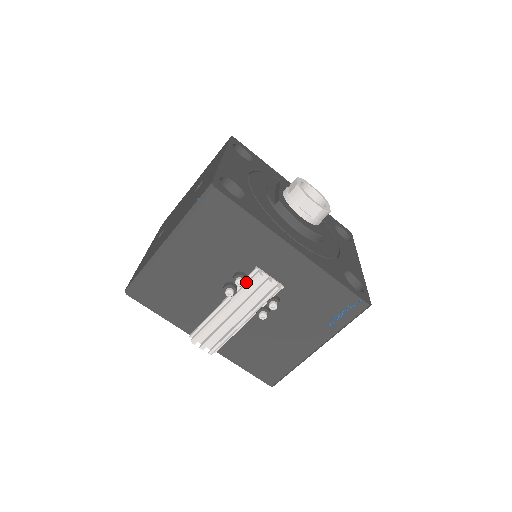
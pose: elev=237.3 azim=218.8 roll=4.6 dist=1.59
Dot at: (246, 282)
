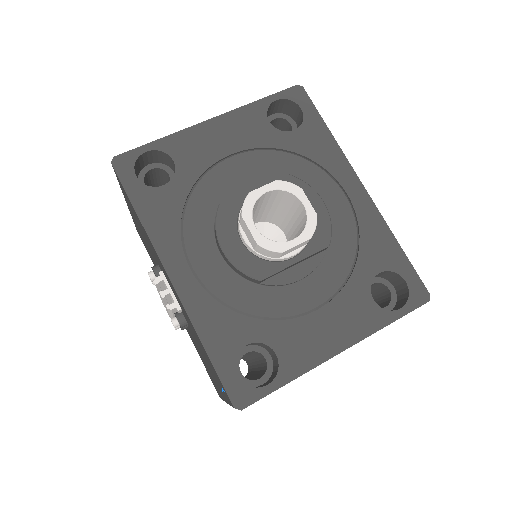
Dot at: occluded
